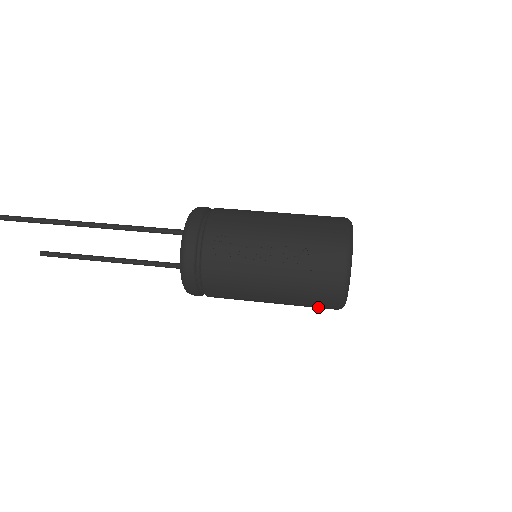
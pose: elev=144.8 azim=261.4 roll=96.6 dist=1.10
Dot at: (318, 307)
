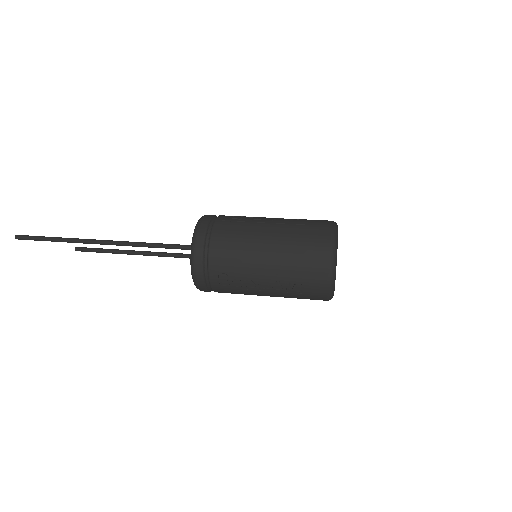
Dot at: occluded
